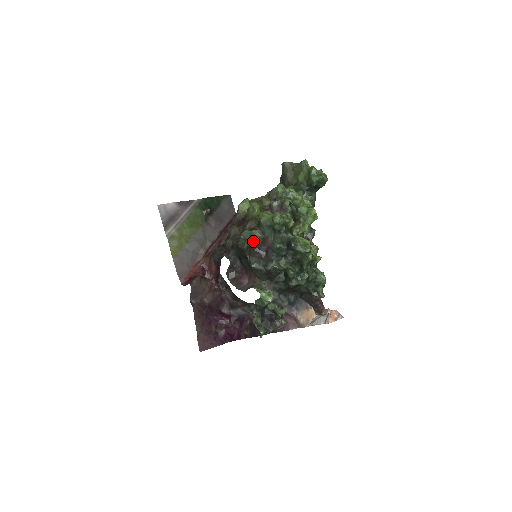
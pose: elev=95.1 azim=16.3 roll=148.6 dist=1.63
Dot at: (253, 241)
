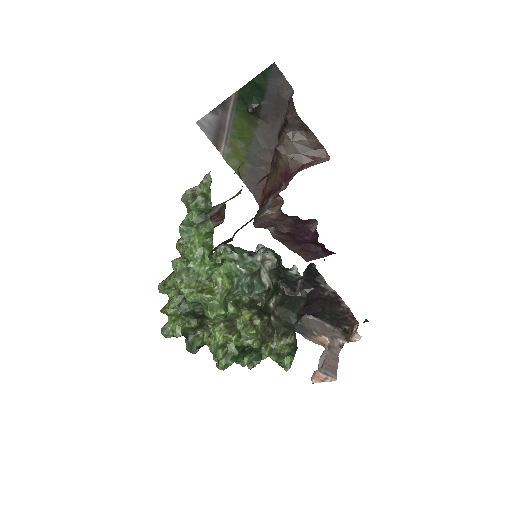
Dot at: occluded
